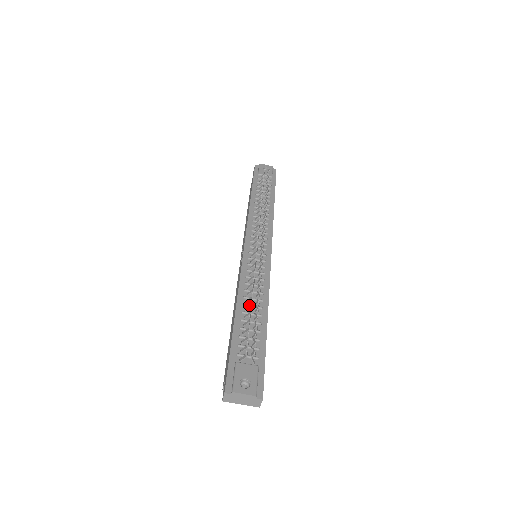
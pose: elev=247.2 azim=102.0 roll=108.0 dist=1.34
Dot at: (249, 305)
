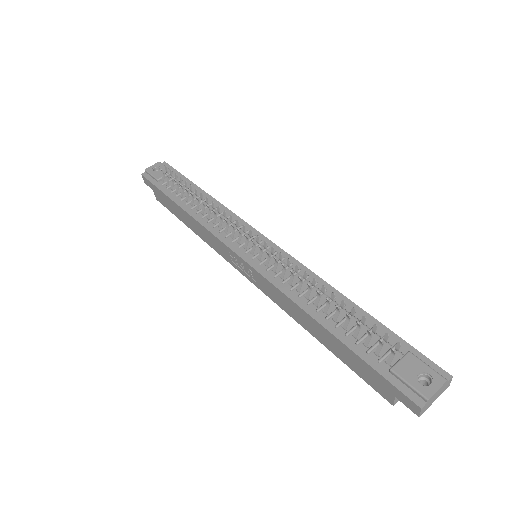
Dot at: (326, 306)
